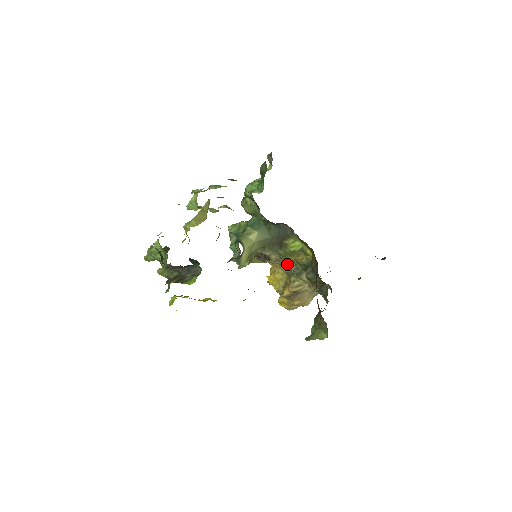
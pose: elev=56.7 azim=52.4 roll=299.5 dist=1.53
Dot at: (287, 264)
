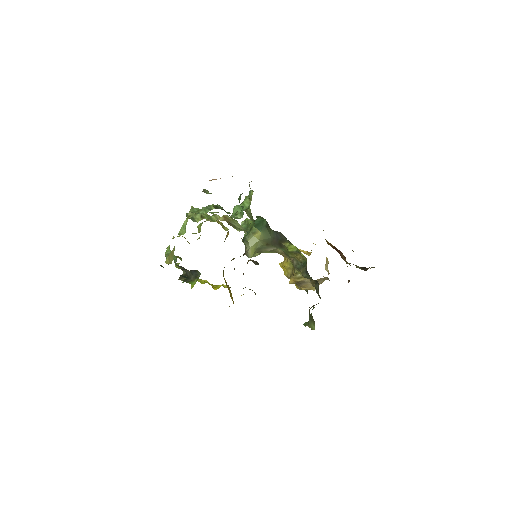
Dot at: (291, 258)
